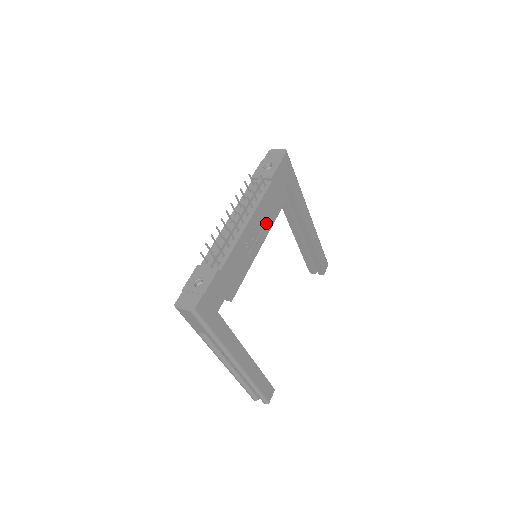
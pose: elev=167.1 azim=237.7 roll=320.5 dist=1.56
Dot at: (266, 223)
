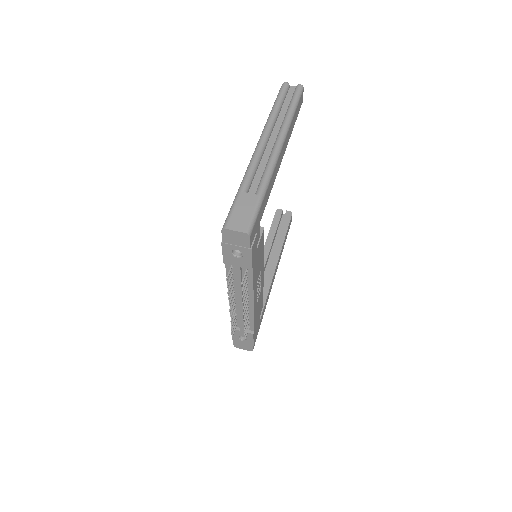
Dot at: (260, 267)
